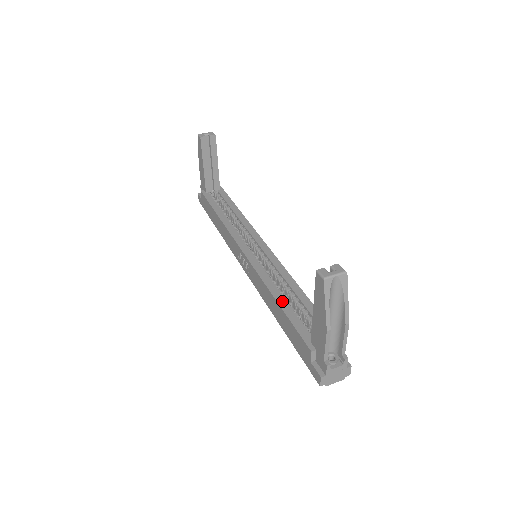
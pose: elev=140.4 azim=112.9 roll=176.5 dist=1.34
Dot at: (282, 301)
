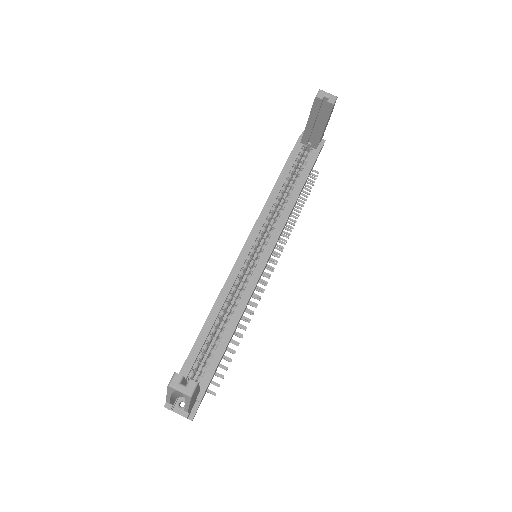
Dot at: (208, 325)
